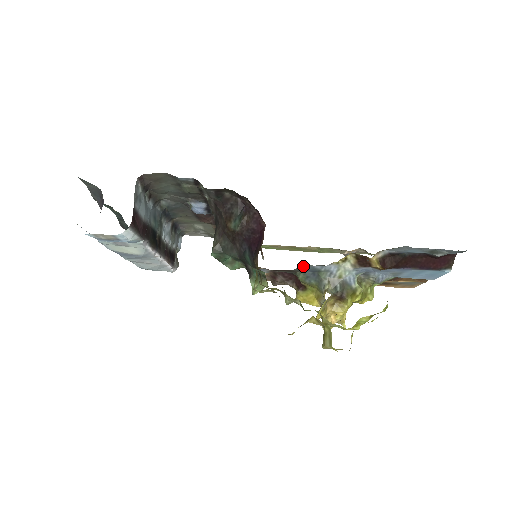
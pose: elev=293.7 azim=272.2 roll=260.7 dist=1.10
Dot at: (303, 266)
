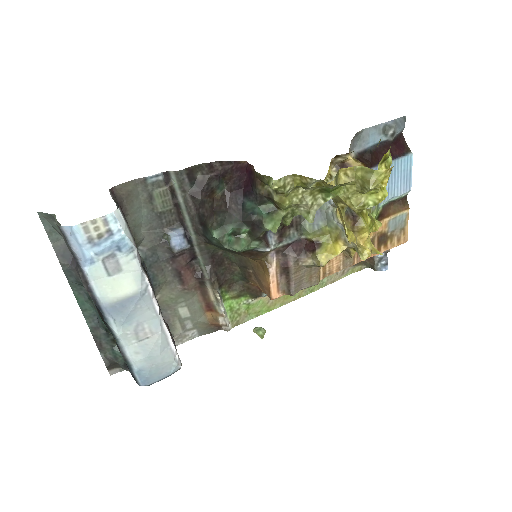
Dot at: occluded
